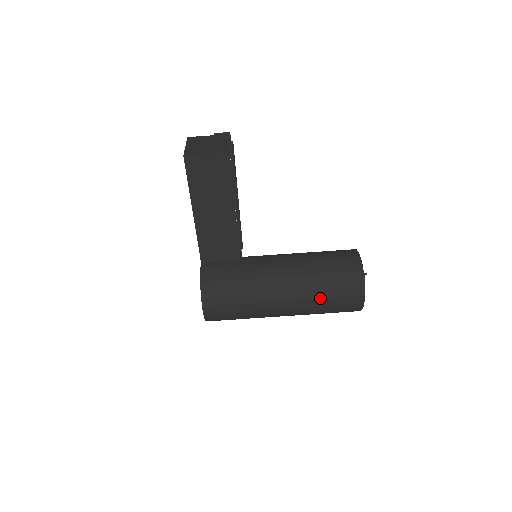
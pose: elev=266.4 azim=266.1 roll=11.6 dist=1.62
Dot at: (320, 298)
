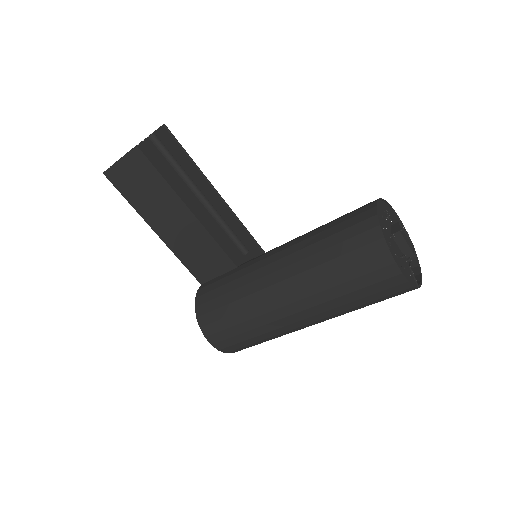
Dot at: (332, 287)
